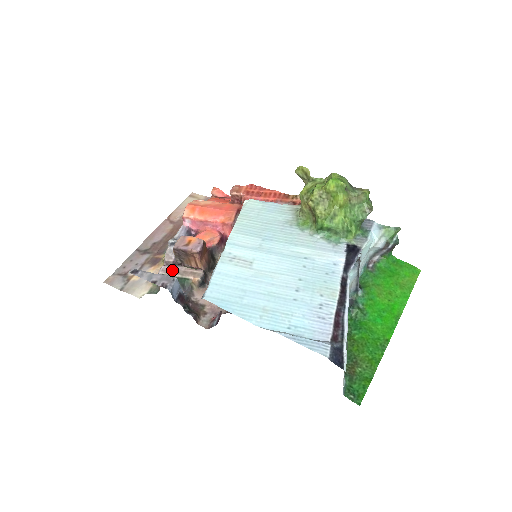
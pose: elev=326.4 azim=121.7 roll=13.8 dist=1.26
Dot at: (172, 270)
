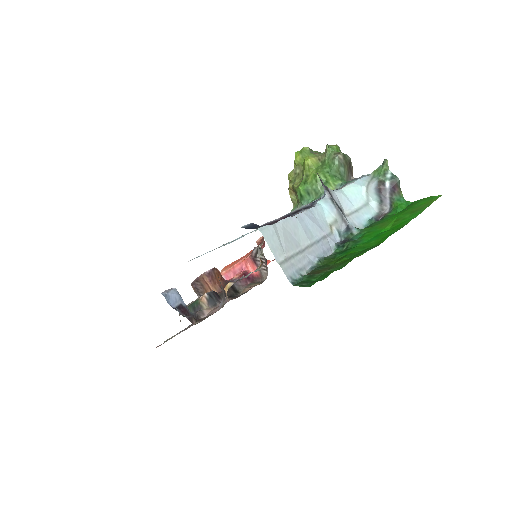
Dot at: occluded
